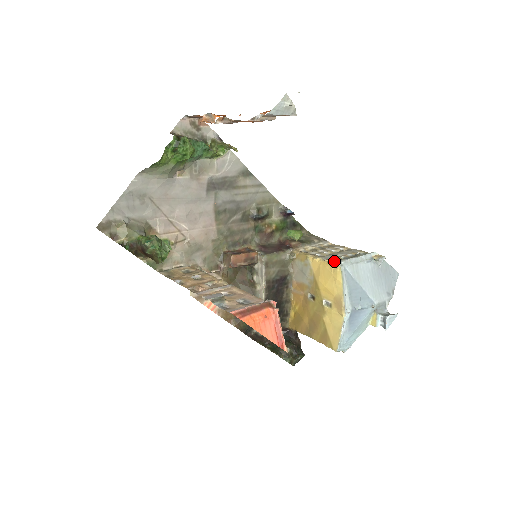
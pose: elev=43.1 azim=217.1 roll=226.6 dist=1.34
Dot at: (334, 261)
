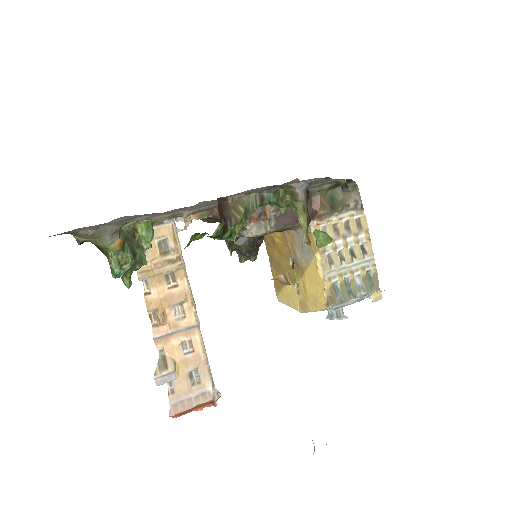
Dot at: (329, 294)
